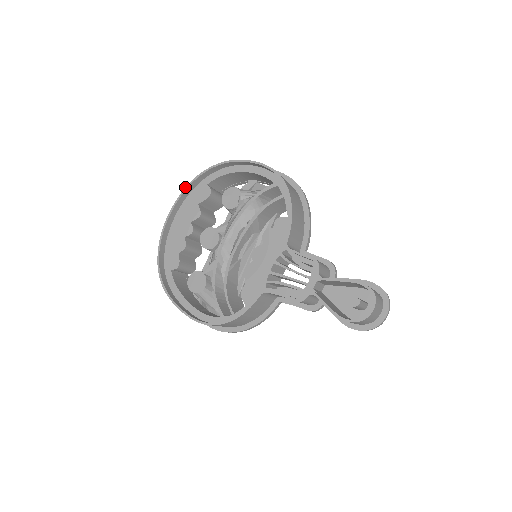
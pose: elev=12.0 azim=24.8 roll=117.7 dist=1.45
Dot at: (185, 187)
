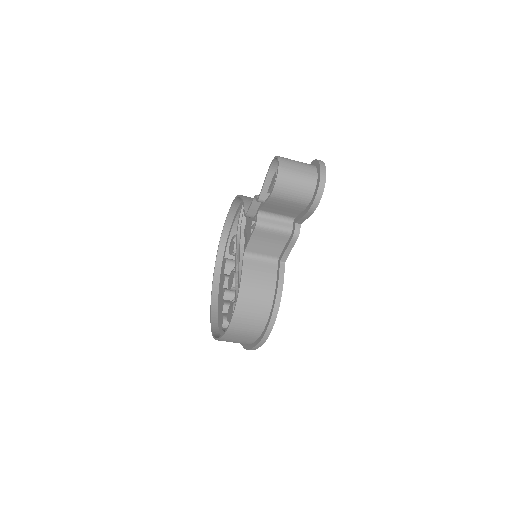
Dot at: (213, 273)
